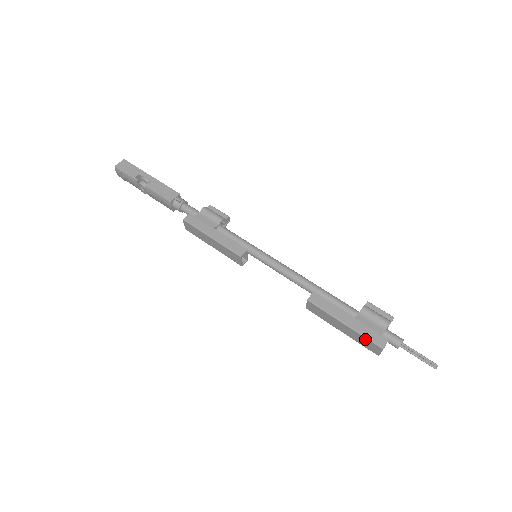
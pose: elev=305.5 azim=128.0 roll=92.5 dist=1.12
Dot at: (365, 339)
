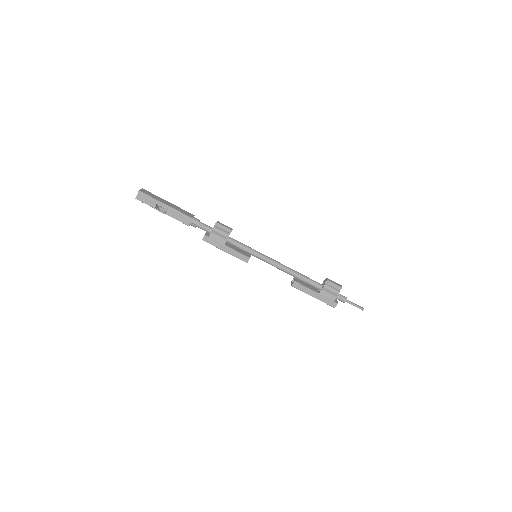
Dot at: occluded
